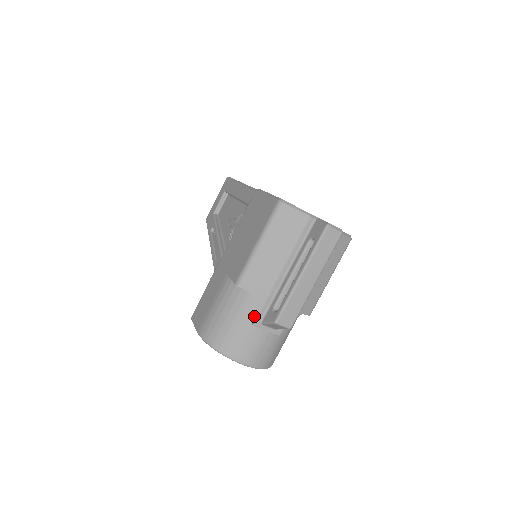
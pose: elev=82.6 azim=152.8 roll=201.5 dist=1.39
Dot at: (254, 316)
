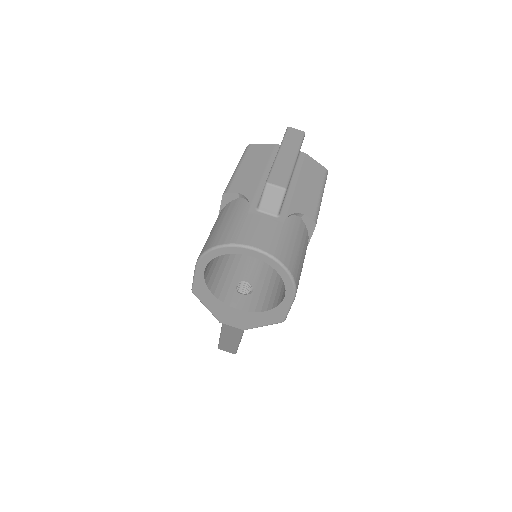
Dot at: (248, 208)
